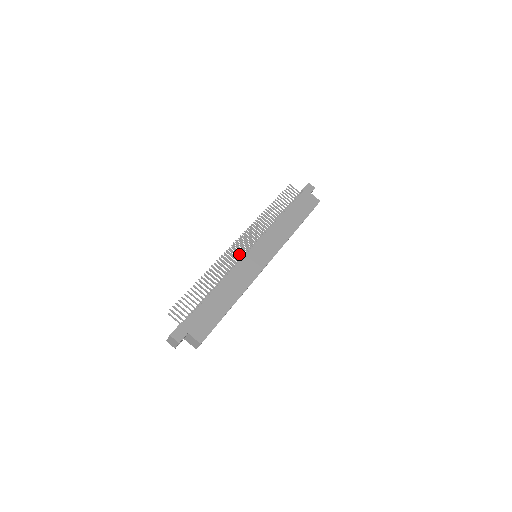
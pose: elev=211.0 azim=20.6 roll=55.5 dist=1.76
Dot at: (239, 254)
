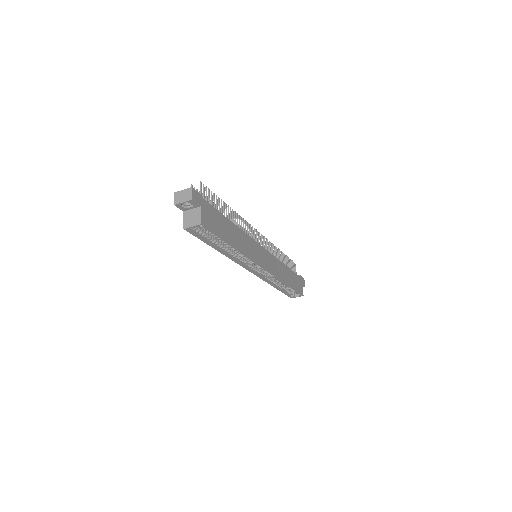
Dot at: occluded
